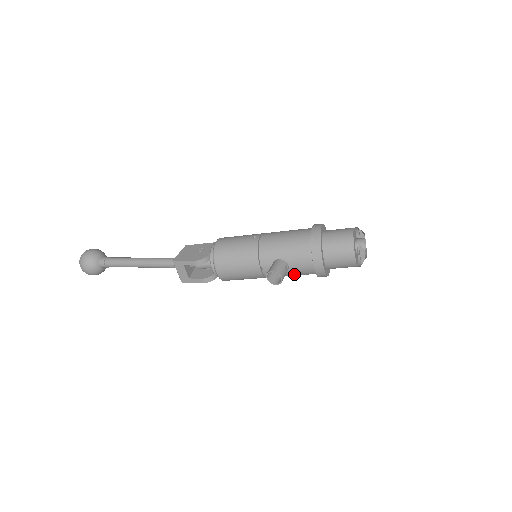
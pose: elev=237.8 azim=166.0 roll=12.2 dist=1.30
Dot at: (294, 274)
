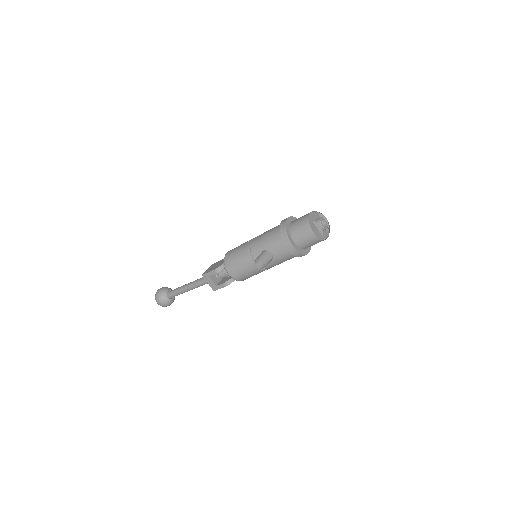
Dot at: (280, 260)
